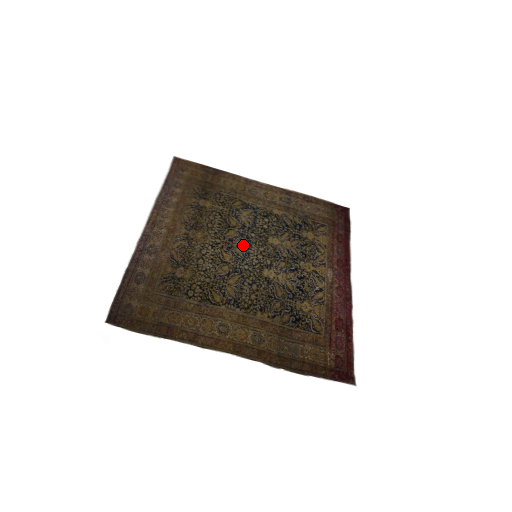
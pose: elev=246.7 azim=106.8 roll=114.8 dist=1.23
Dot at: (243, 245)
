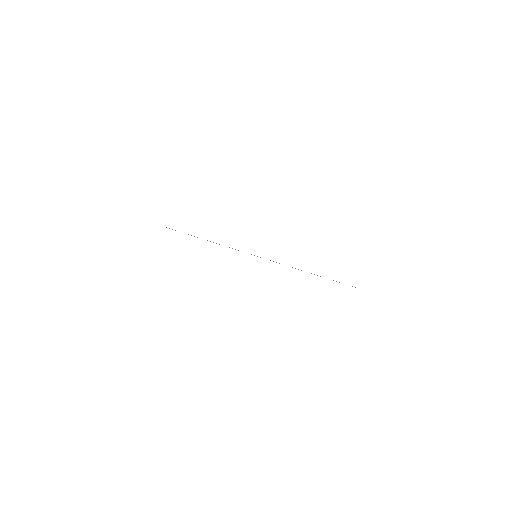
Dot at: occluded
